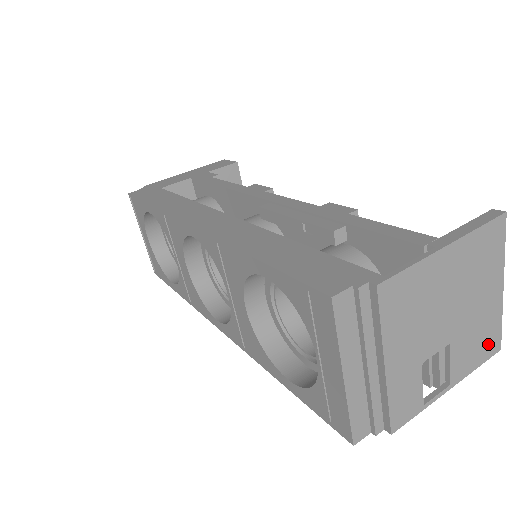
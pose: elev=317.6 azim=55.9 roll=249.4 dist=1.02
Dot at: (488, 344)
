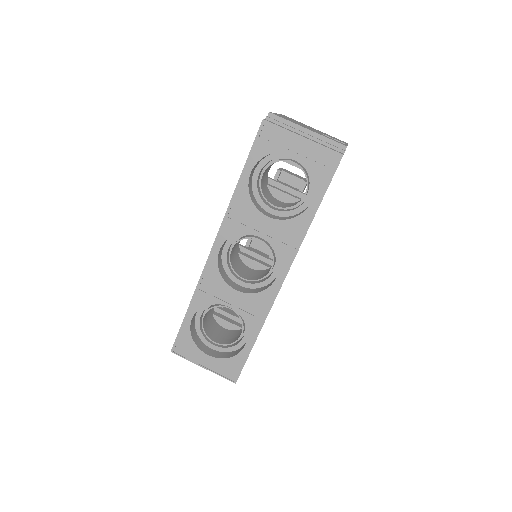
Dot at: occluded
